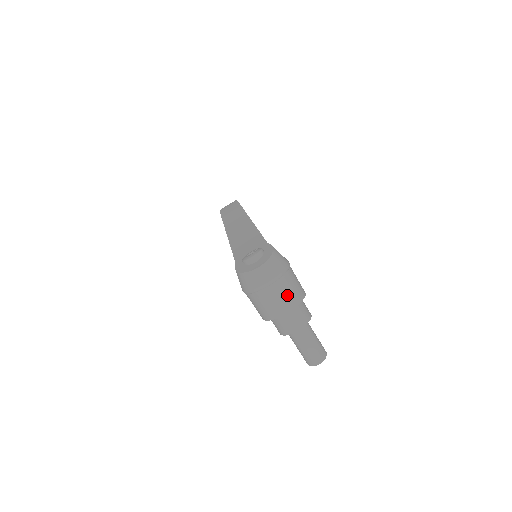
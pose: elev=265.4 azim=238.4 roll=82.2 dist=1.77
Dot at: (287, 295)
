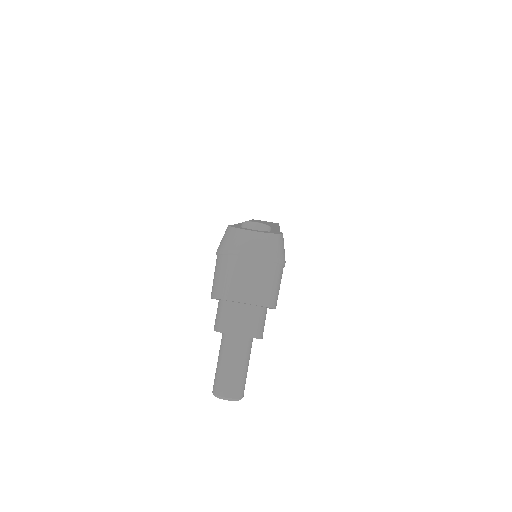
Dot at: (257, 283)
